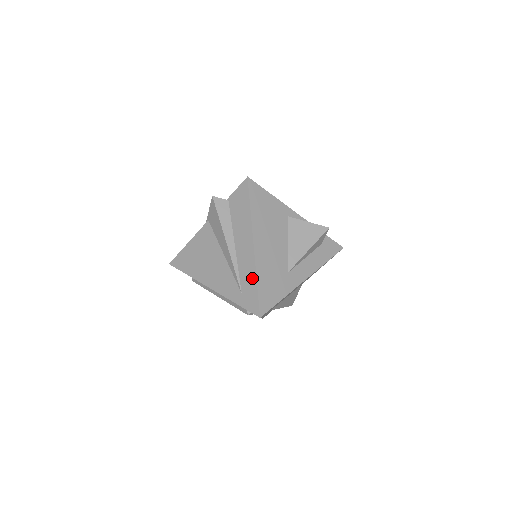
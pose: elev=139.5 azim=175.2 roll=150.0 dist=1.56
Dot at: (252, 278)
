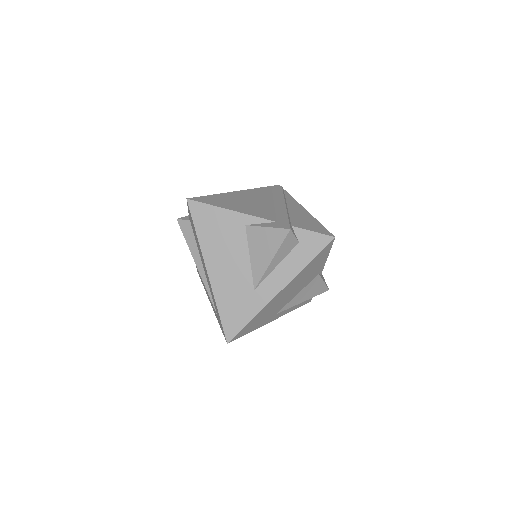
Dot at: (215, 304)
